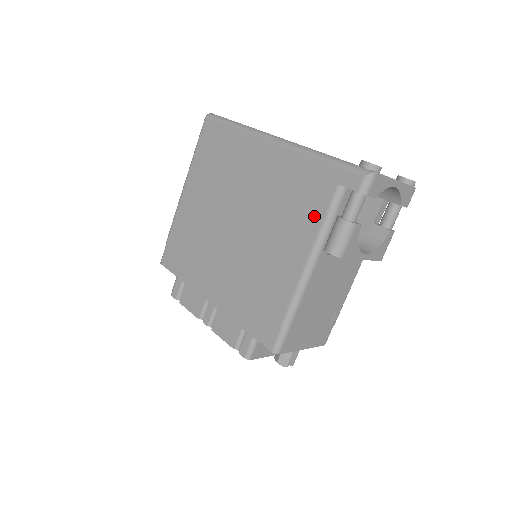
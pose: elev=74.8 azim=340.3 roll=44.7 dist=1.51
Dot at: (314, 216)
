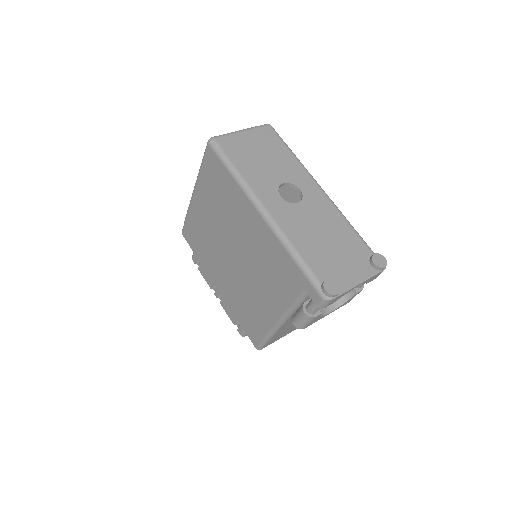
Dot at: (286, 296)
